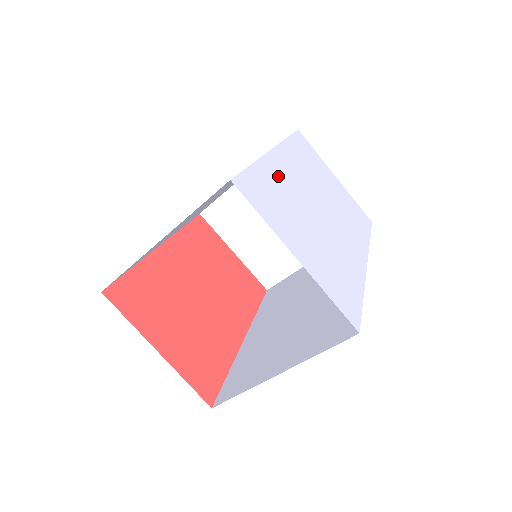
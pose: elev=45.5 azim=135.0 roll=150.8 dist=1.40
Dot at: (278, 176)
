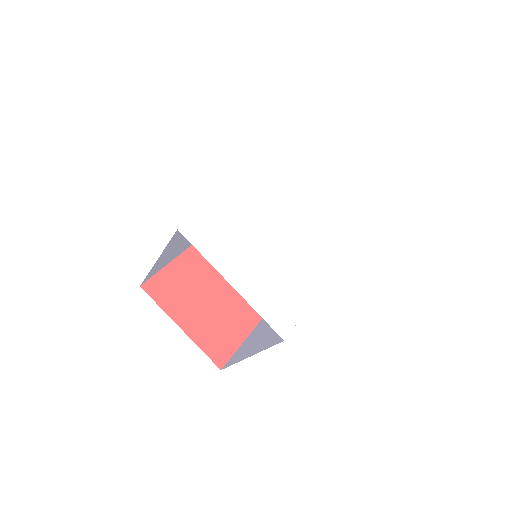
Dot at: (241, 207)
